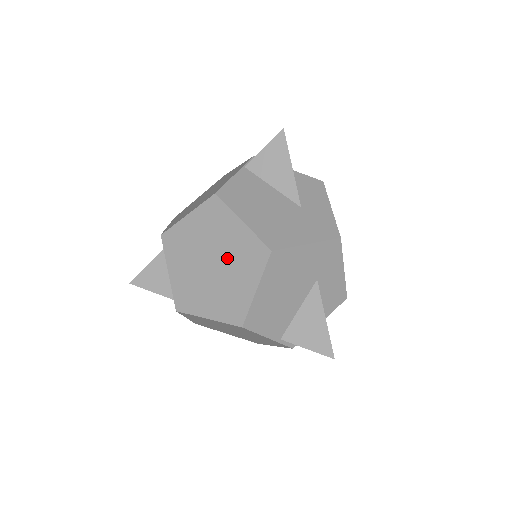
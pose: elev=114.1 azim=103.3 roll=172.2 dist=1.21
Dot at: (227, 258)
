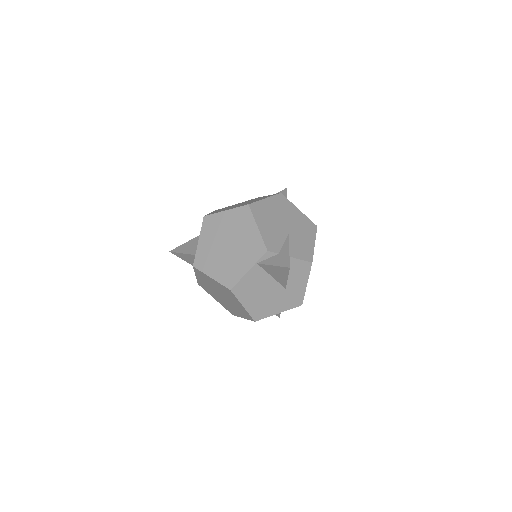
Dot at: (231, 303)
